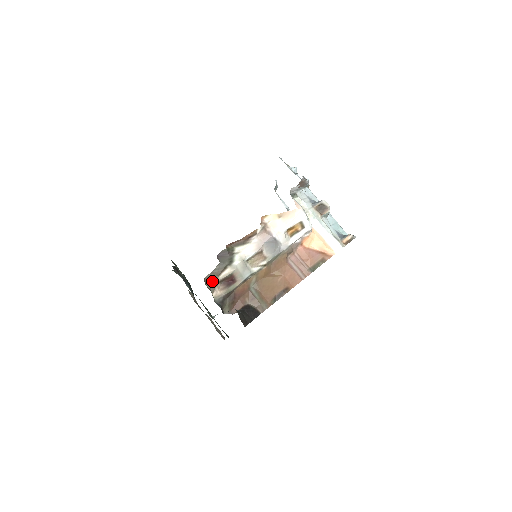
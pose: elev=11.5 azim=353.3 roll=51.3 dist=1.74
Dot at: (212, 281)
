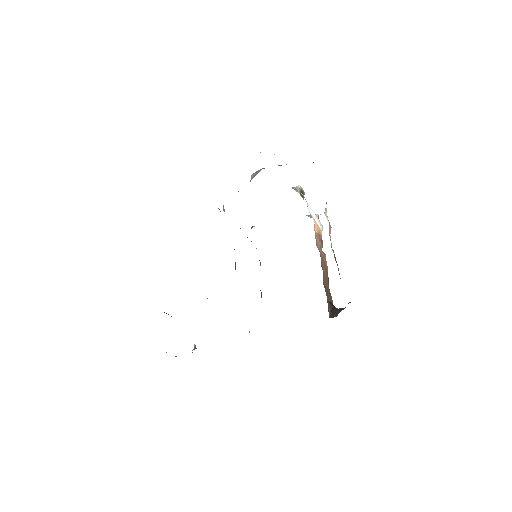
Dot at: occluded
